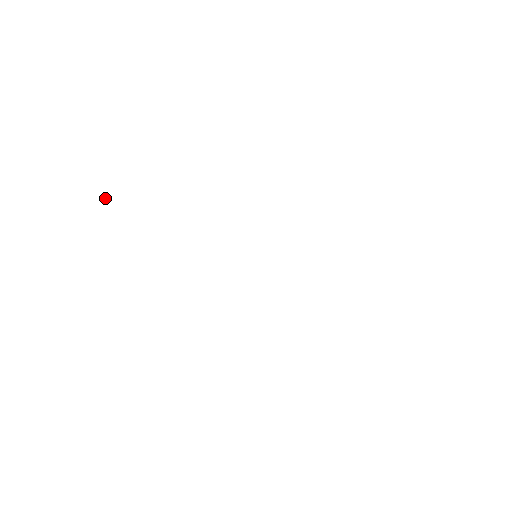
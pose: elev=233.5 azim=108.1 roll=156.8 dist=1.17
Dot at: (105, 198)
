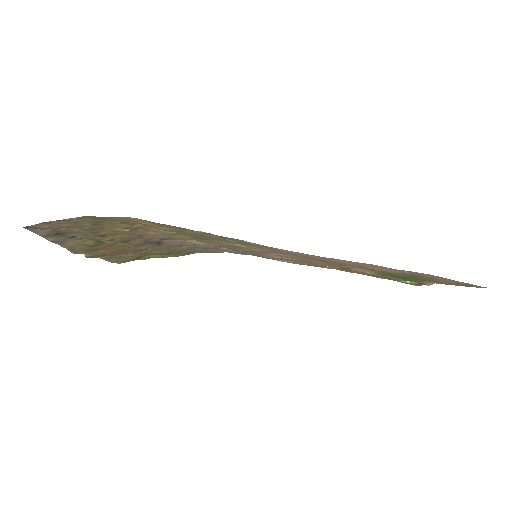
Dot at: (85, 254)
